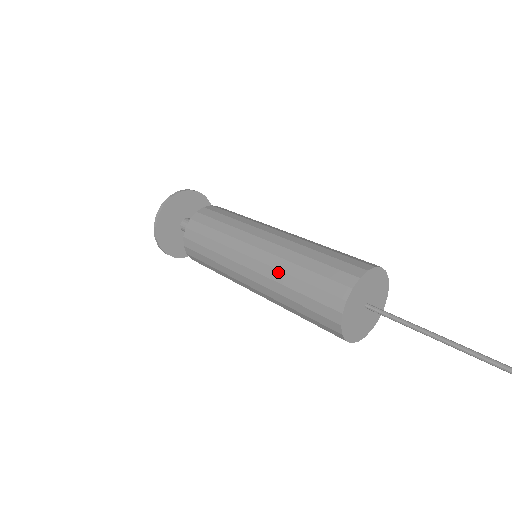
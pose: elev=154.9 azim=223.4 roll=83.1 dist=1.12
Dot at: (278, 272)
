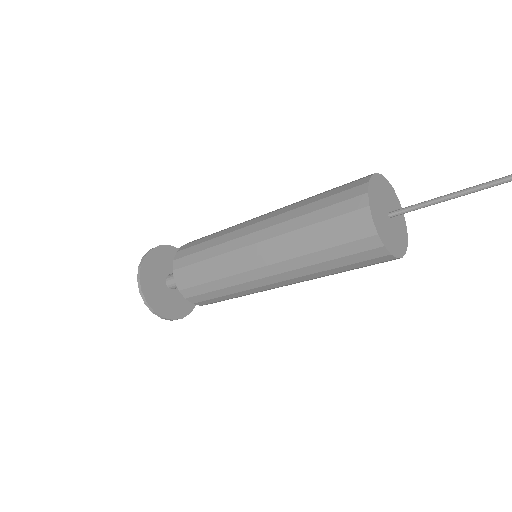
Dot at: occluded
